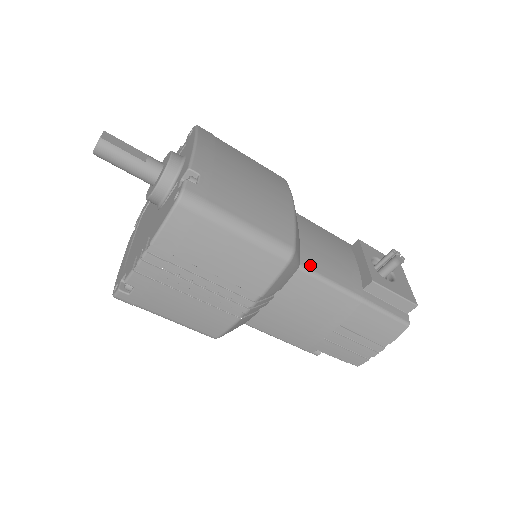
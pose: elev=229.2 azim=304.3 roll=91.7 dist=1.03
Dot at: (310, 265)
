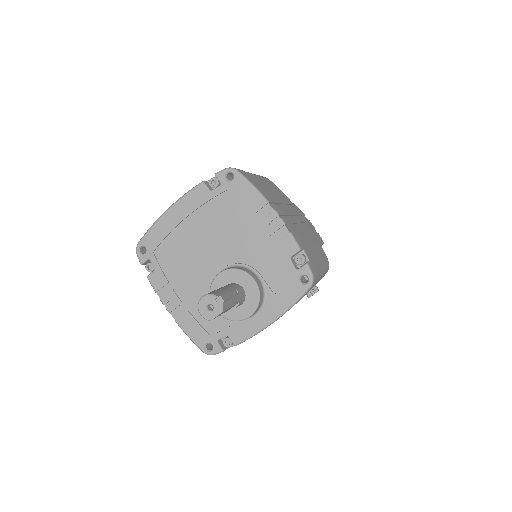
Dot at: occluded
